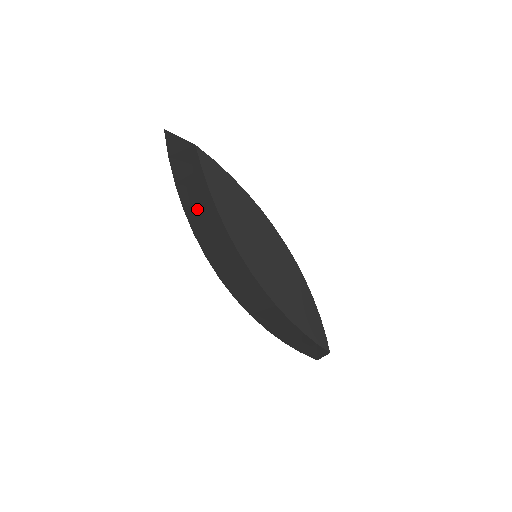
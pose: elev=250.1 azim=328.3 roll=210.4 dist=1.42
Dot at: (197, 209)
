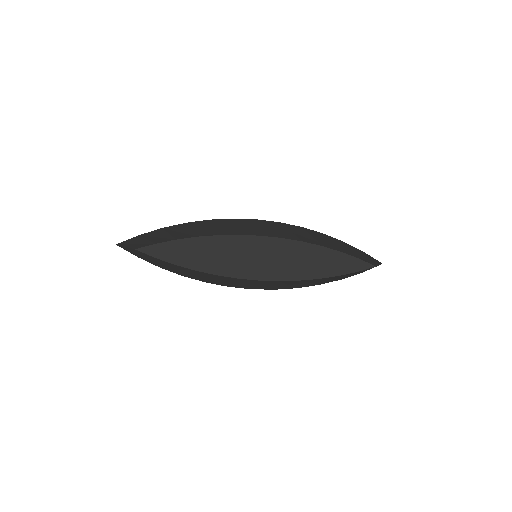
Dot at: (186, 273)
